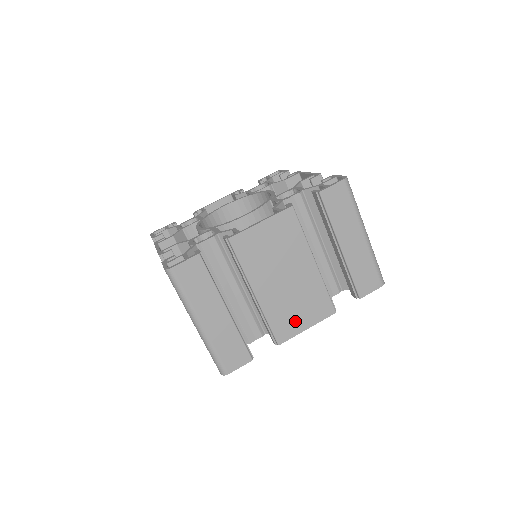
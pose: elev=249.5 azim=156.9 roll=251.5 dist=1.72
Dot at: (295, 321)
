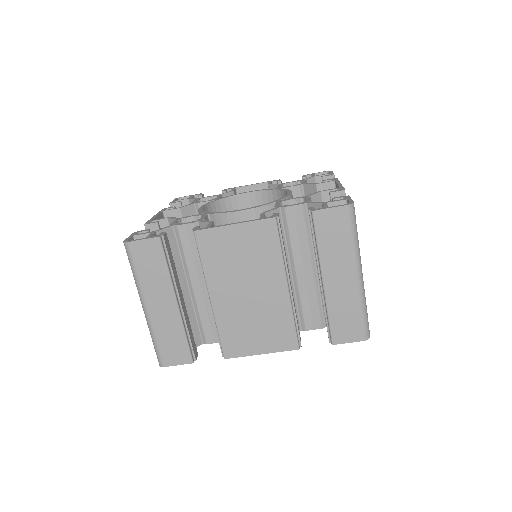
Dot at: (249, 341)
